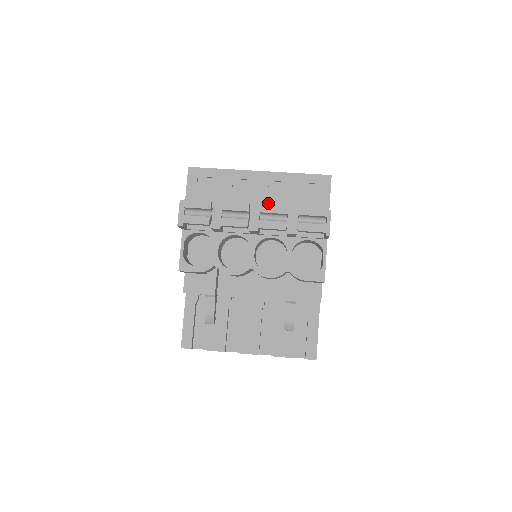
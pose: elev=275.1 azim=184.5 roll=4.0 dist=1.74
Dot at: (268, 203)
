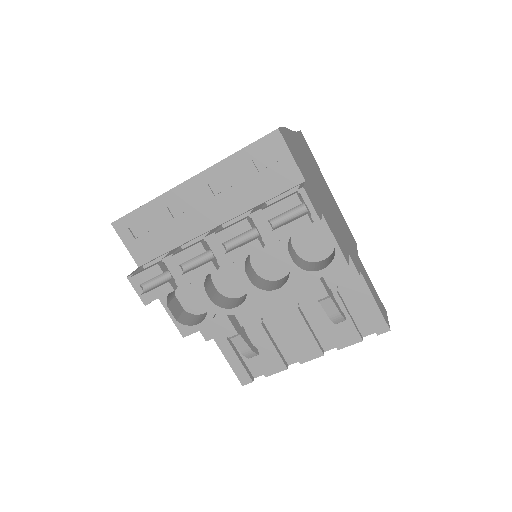
Dot at: (225, 212)
